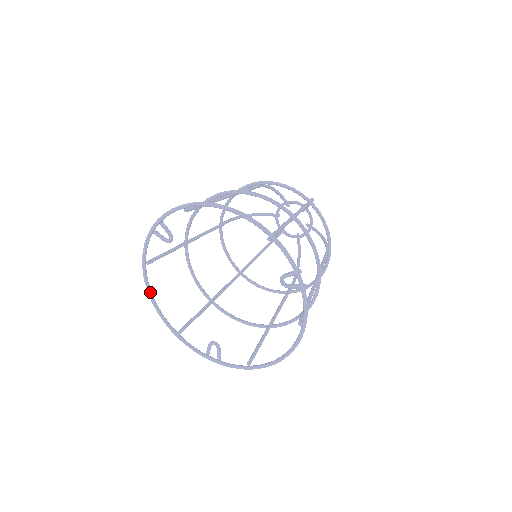
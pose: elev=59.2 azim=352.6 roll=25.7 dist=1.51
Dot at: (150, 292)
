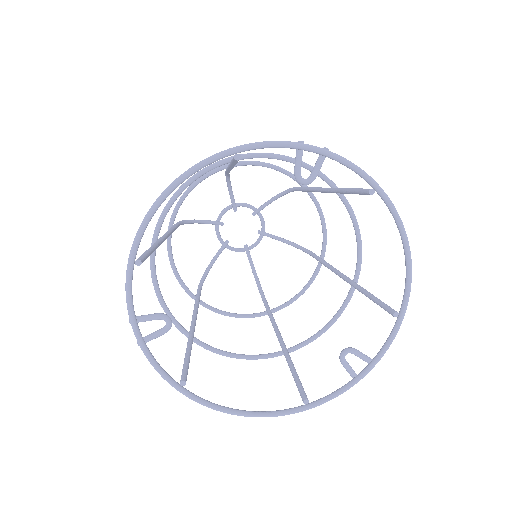
Dot at: (226, 409)
